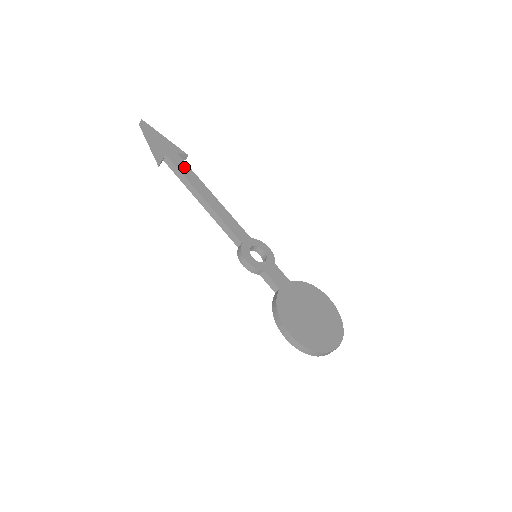
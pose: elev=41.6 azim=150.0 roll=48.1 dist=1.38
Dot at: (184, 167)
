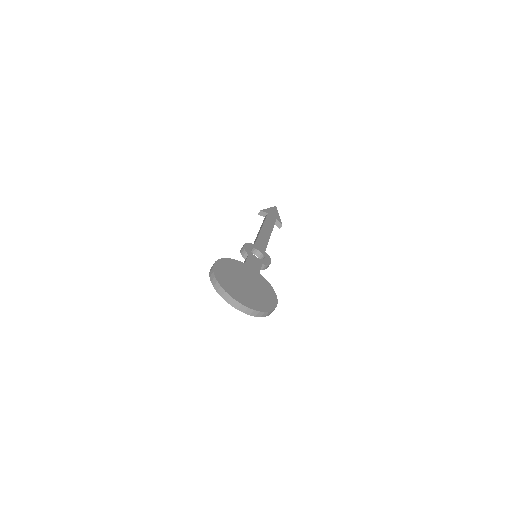
Dot at: (271, 221)
